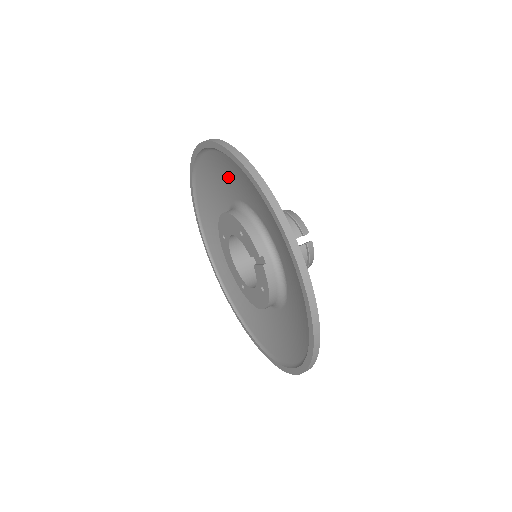
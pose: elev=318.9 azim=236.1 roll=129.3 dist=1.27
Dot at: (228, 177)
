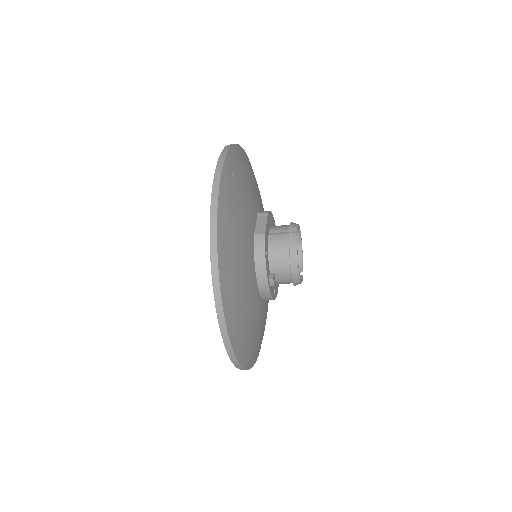
Dot at: occluded
